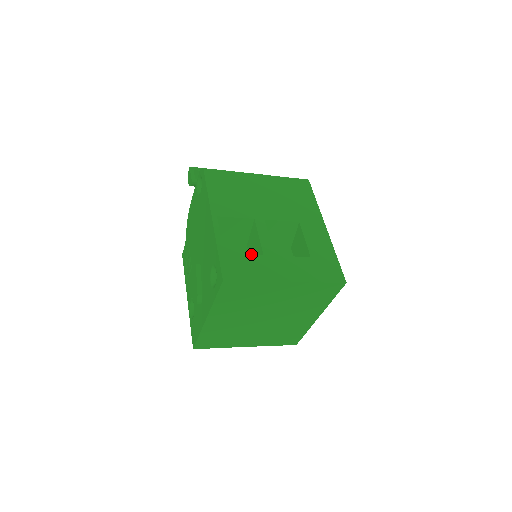
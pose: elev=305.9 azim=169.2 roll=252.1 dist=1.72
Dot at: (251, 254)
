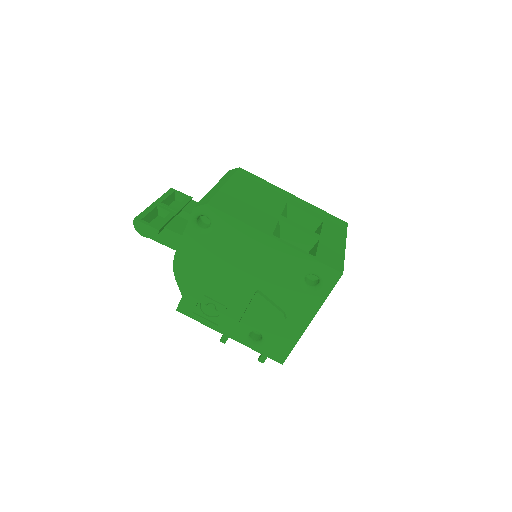
Dot at: occluded
